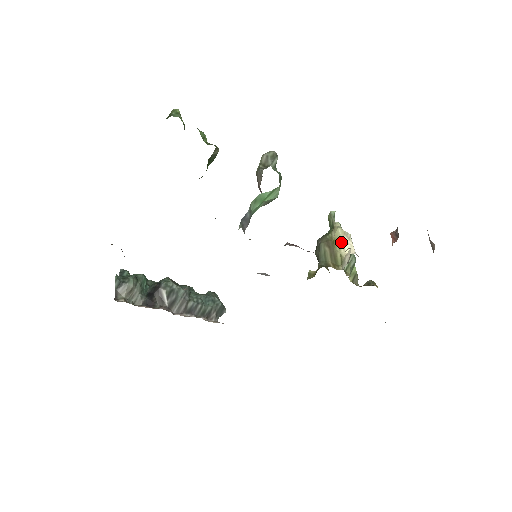
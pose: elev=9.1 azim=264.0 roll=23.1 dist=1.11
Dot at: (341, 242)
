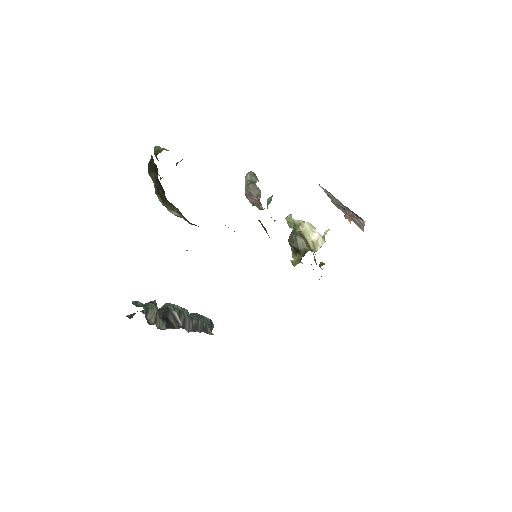
Dot at: (310, 232)
